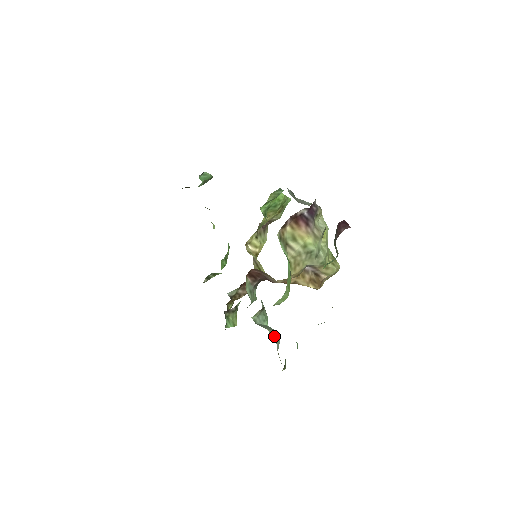
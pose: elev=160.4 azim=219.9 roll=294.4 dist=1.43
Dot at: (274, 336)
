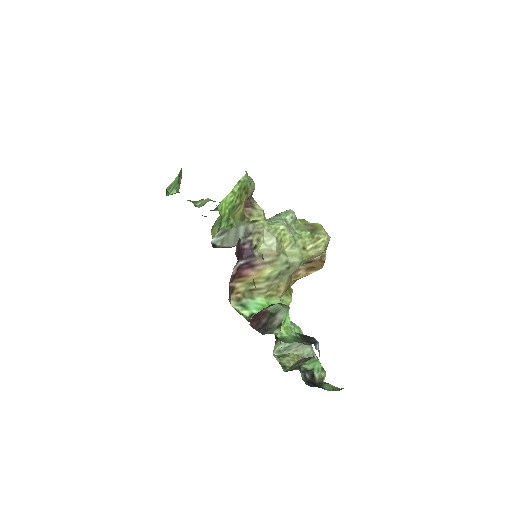
Dot at: (302, 352)
